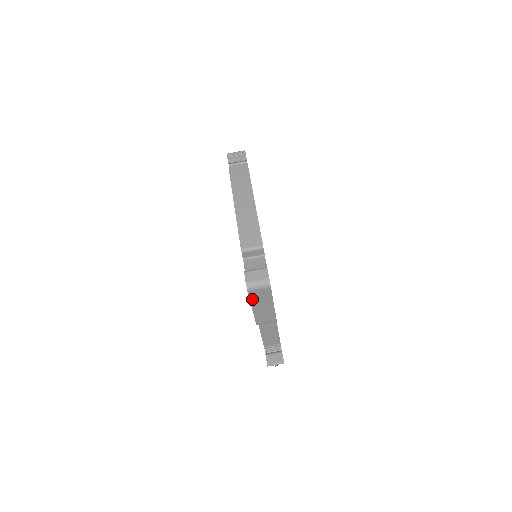
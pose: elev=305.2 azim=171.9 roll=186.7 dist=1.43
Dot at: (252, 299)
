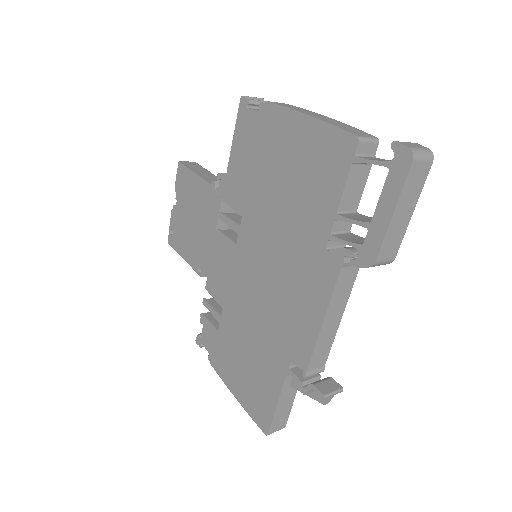
Dot at: (405, 185)
